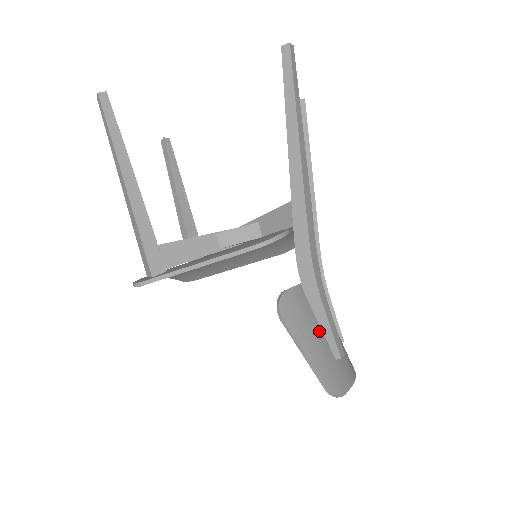
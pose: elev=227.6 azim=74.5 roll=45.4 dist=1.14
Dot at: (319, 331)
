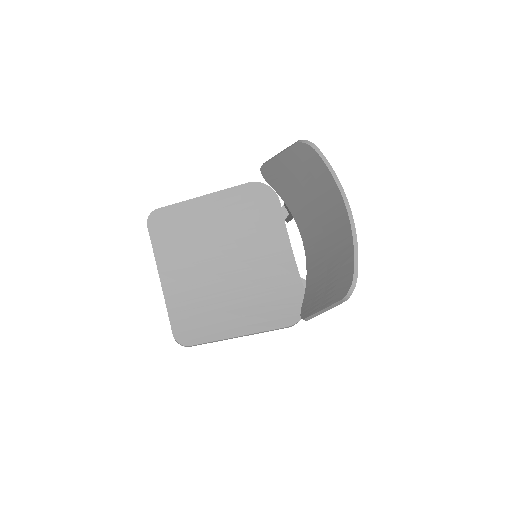
Dot at: occluded
